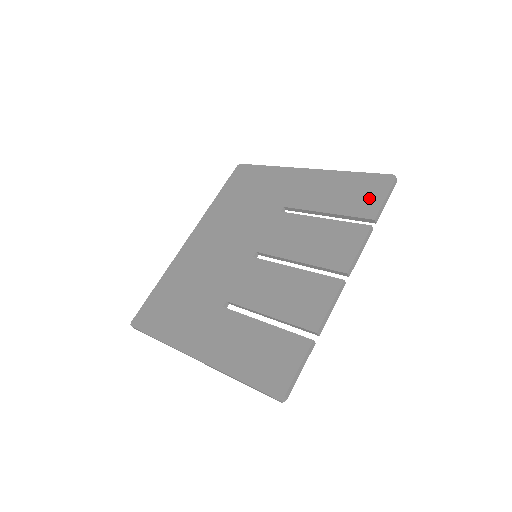
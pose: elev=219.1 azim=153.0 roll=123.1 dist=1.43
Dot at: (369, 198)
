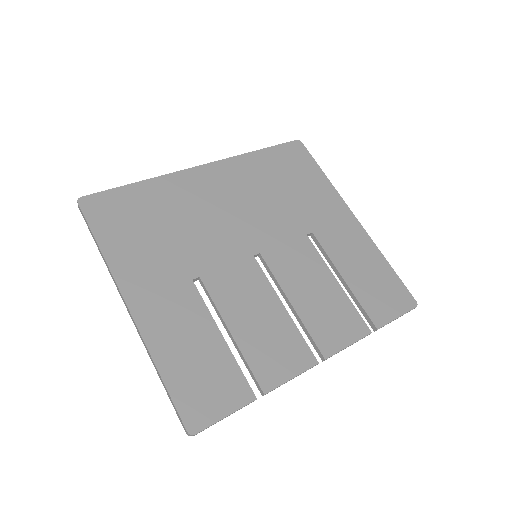
Dot at: (386, 304)
